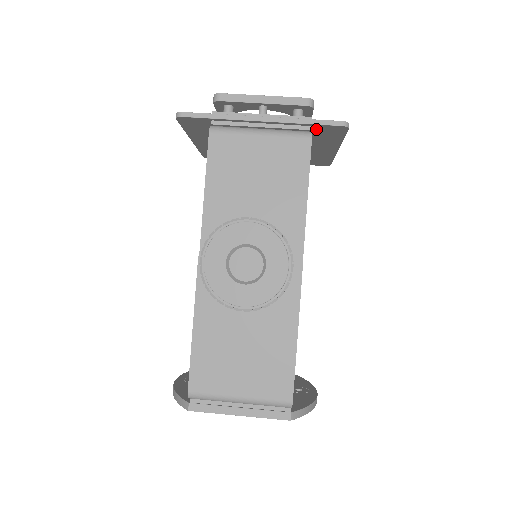
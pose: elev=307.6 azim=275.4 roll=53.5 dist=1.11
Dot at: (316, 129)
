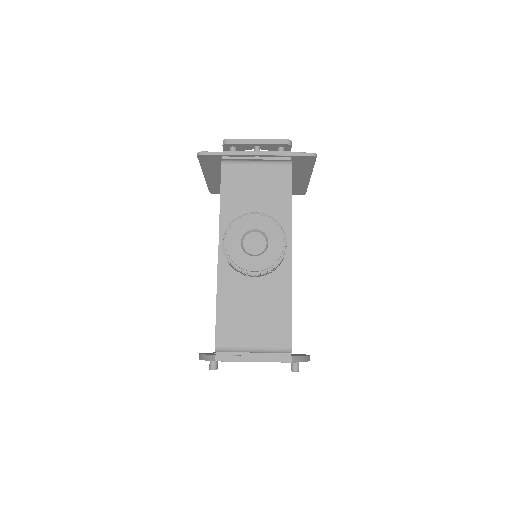
Dot at: (294, 160)
